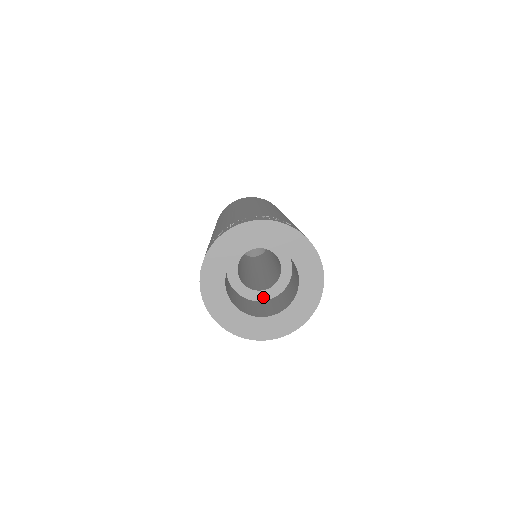
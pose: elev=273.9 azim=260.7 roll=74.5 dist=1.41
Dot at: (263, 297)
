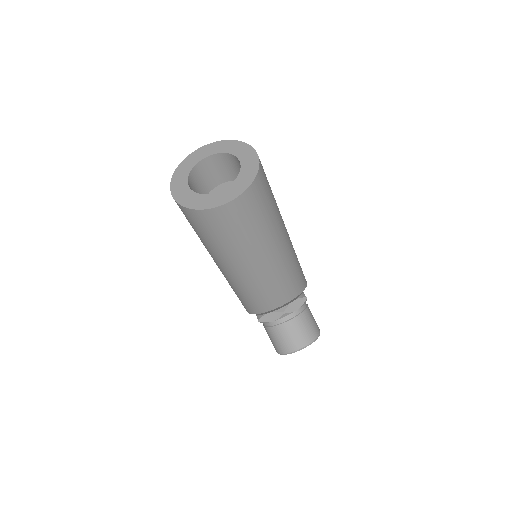
Dot at: occluded
